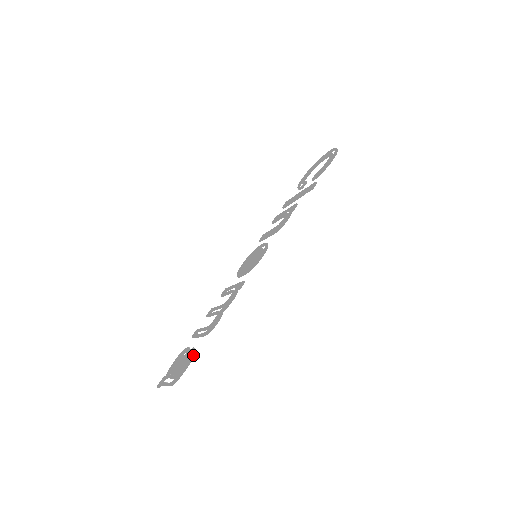
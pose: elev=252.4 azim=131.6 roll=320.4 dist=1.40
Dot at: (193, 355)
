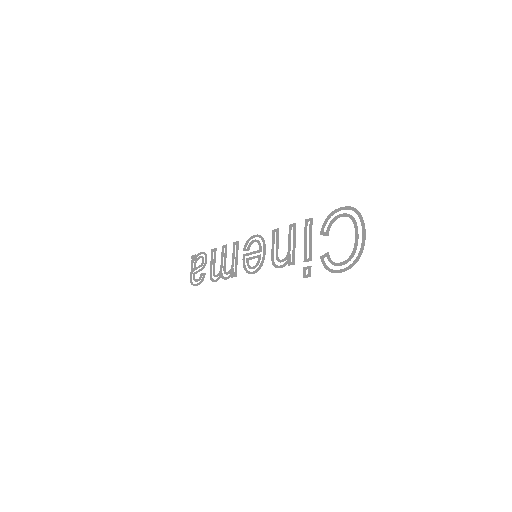
Dot at: occluded
